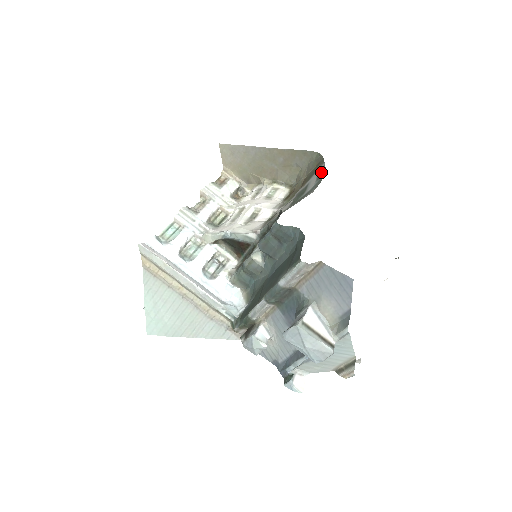
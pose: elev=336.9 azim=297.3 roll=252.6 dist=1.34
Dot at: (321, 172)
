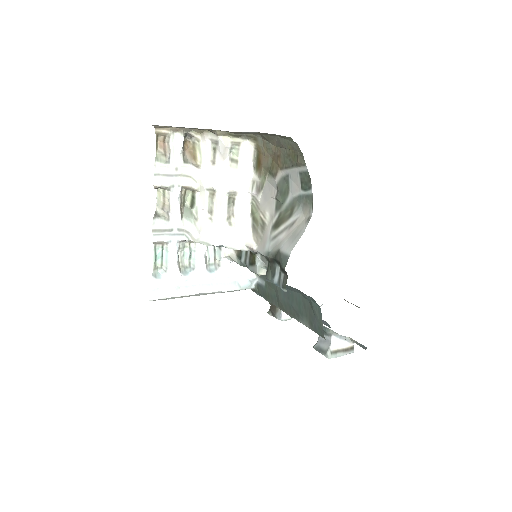
Dot at: (305, 180)
